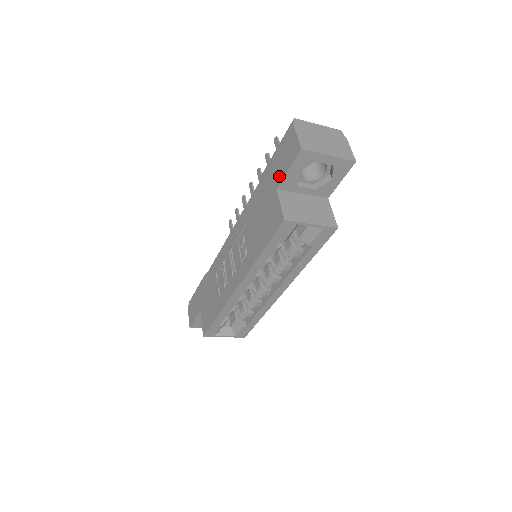
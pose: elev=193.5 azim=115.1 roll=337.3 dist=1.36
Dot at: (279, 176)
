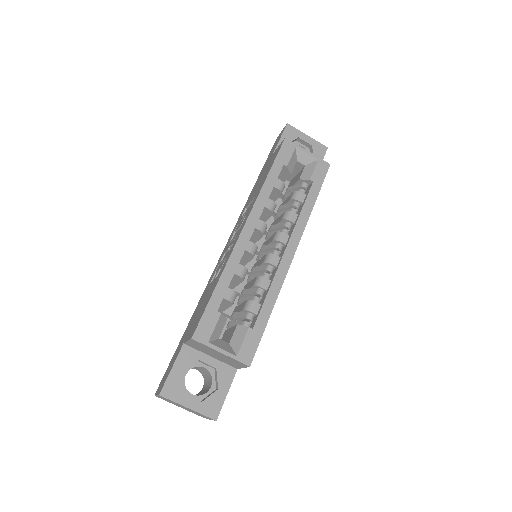
Dot at: (273, 151)
